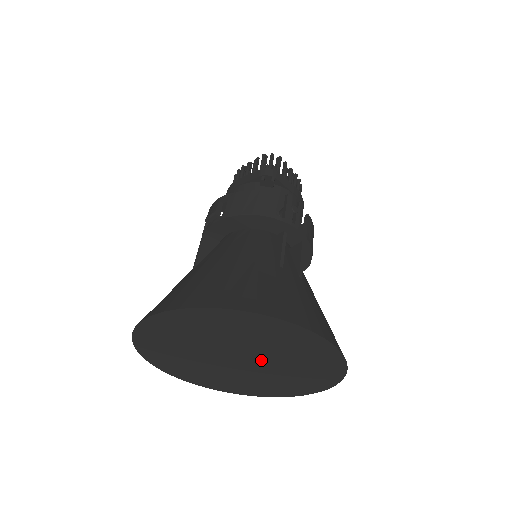
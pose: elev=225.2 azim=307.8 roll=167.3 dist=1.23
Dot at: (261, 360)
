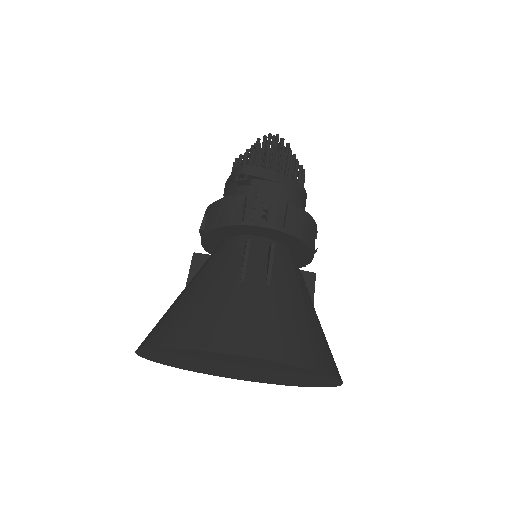
Dot at: (253, 370)
